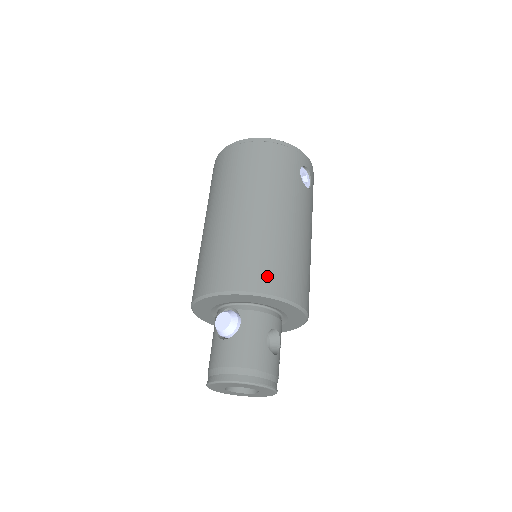
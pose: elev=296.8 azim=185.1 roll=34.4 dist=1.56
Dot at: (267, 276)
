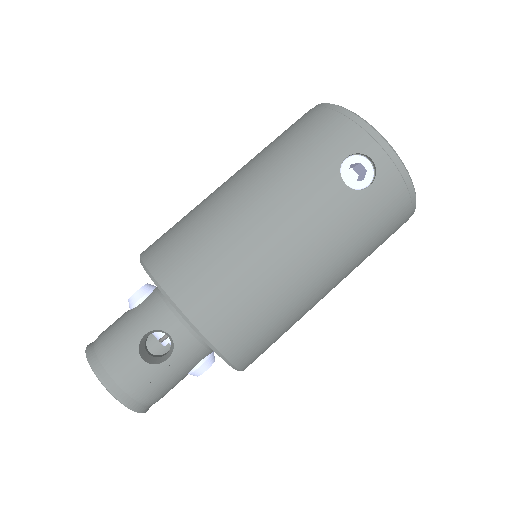
Dot at: (172, 258)
